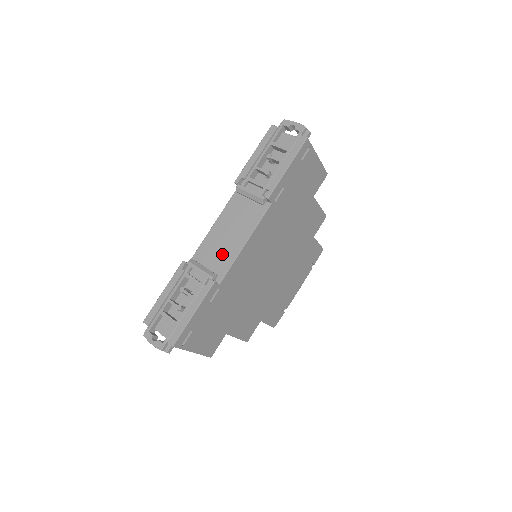
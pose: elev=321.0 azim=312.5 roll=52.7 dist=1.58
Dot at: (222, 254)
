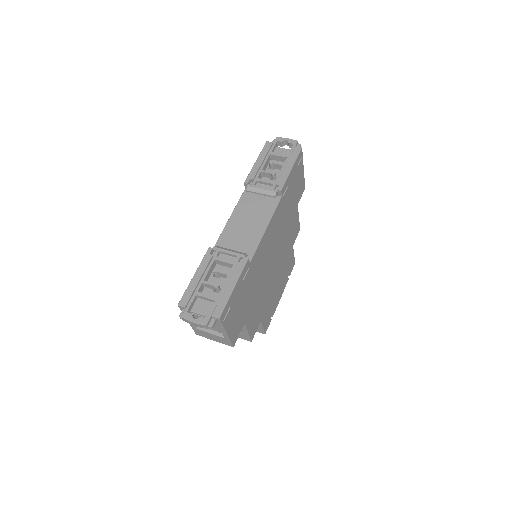
Dot at: (245, 239)
